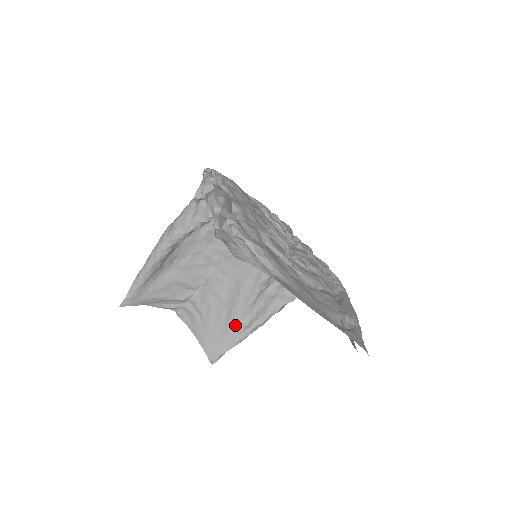
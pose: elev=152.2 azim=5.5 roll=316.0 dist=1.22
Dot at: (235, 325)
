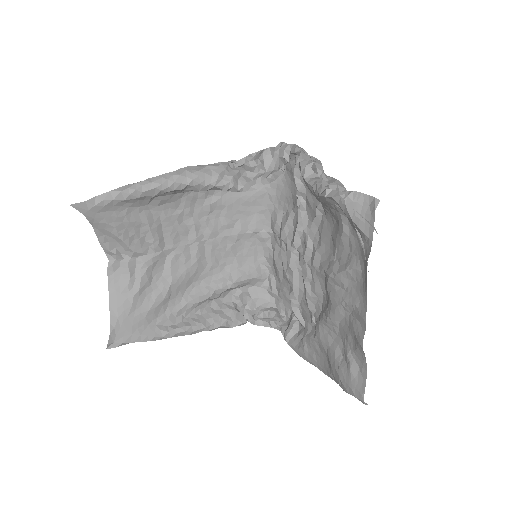
Dot at: (162, 317)
